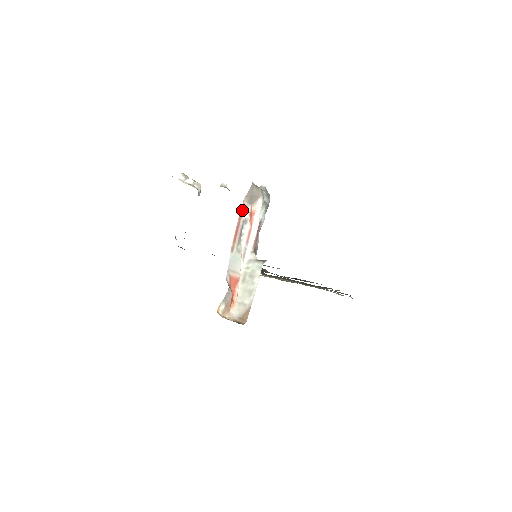
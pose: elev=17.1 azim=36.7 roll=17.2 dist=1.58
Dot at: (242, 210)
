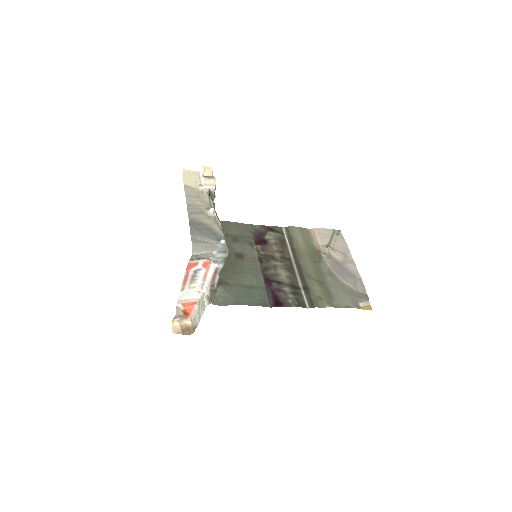
Dot at: (191, 265)
